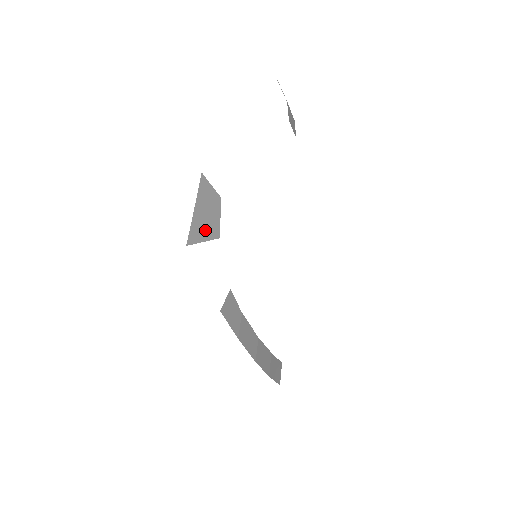
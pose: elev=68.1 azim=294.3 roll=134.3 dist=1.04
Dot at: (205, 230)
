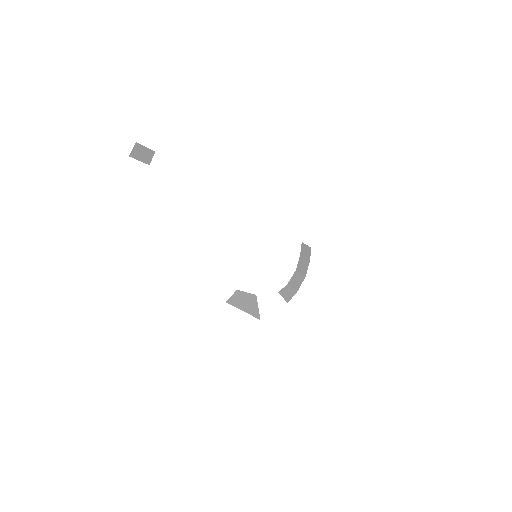
Dot at: (253, 305)
